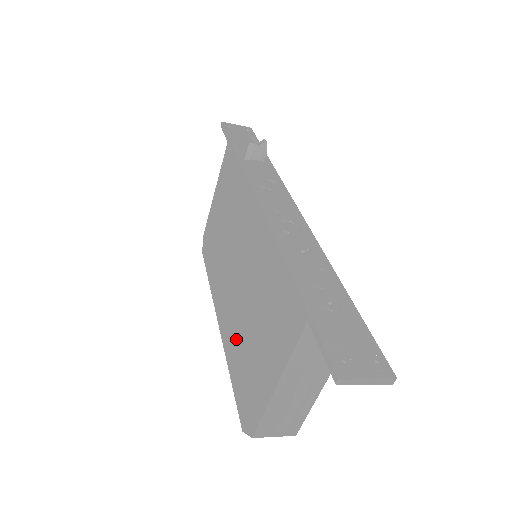
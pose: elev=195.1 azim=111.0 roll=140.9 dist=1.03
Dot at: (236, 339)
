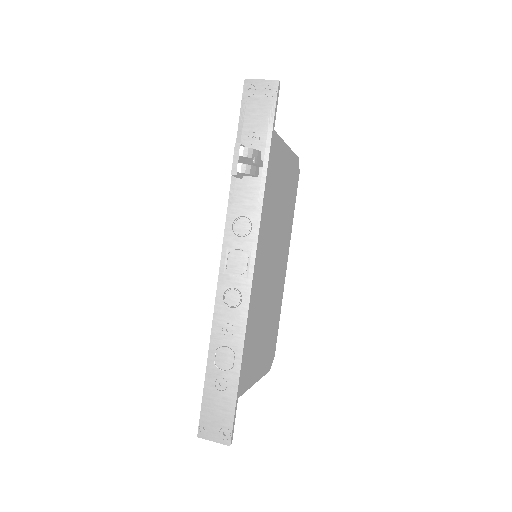
Dot at: occluded
